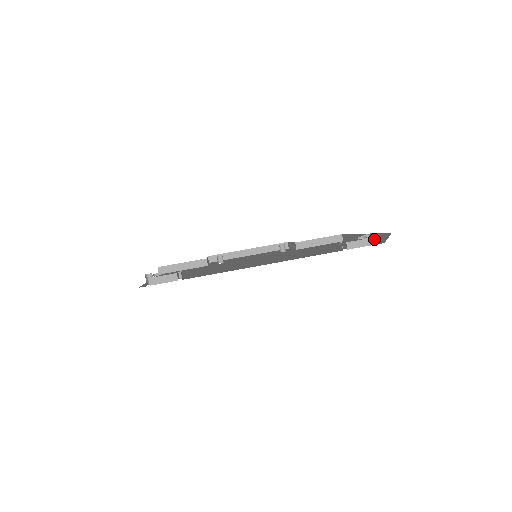
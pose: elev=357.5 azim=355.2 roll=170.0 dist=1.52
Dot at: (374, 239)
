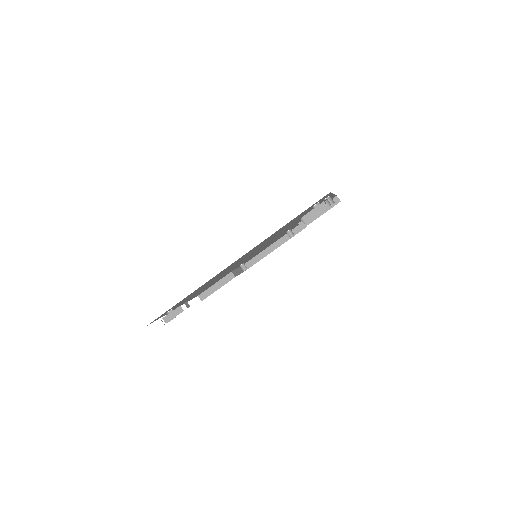
Dot at: occluded
